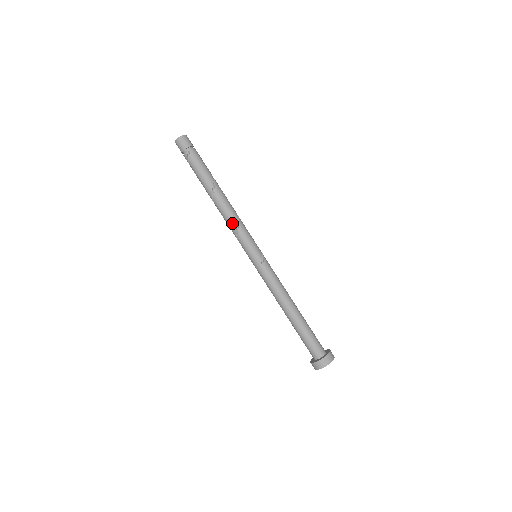
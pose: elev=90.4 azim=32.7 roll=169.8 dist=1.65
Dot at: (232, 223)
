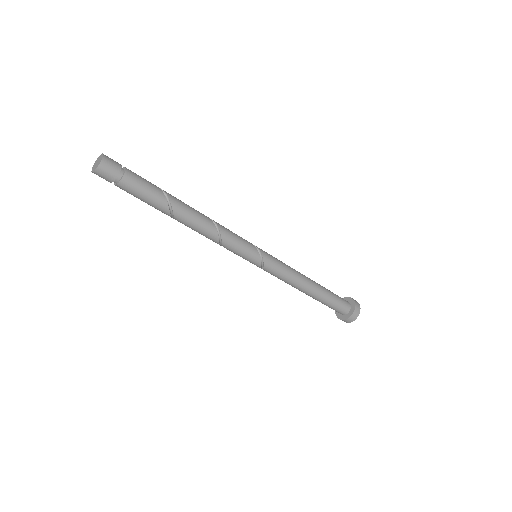
Dot at: (213, 241)
